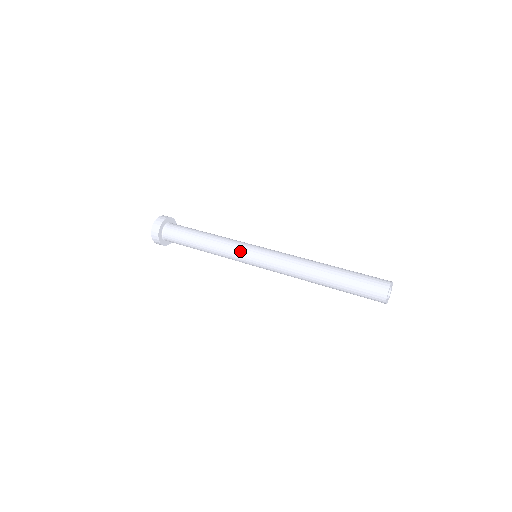
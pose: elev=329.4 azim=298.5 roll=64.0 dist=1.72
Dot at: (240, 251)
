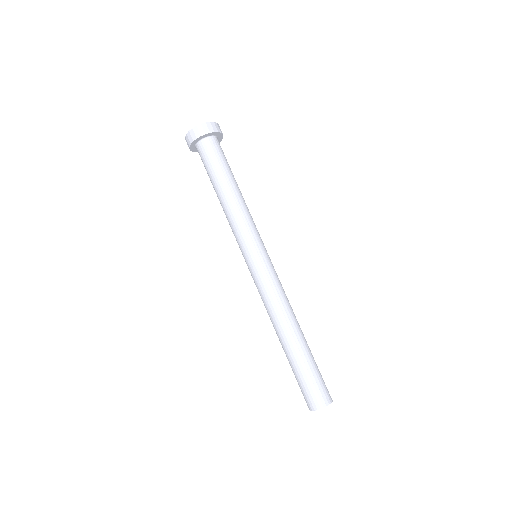
Dot at: (251, 239)
